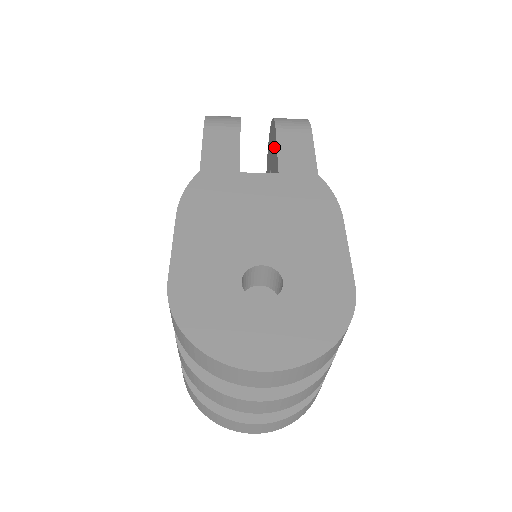
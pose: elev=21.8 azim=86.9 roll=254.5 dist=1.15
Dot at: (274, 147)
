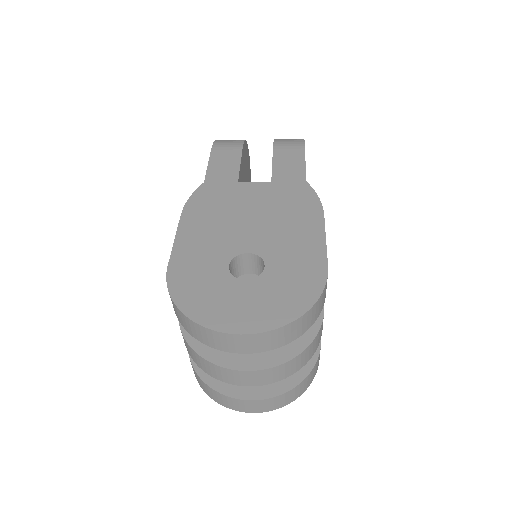
Dot at: occluded
